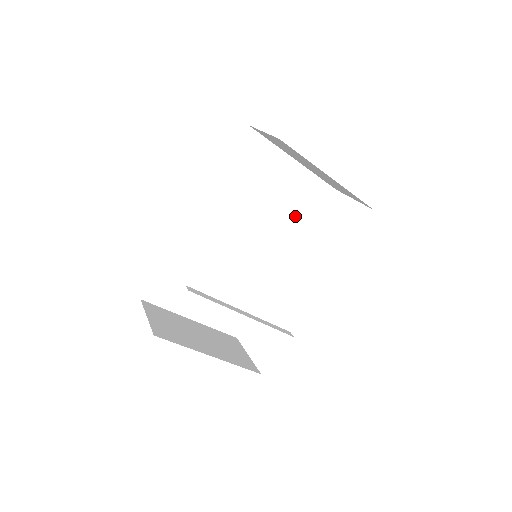
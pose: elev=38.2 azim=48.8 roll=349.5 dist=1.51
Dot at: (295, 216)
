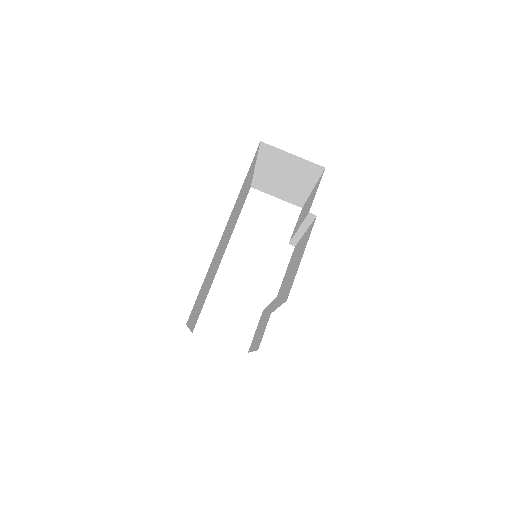
Dot at: (238, 213)
